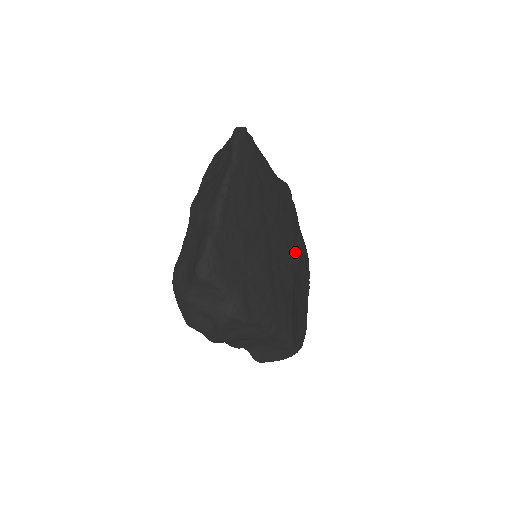
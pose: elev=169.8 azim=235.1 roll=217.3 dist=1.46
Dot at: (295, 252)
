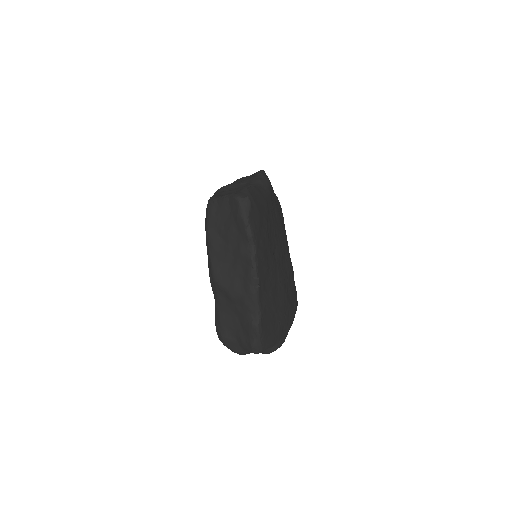
Dot at: (285, 237)
